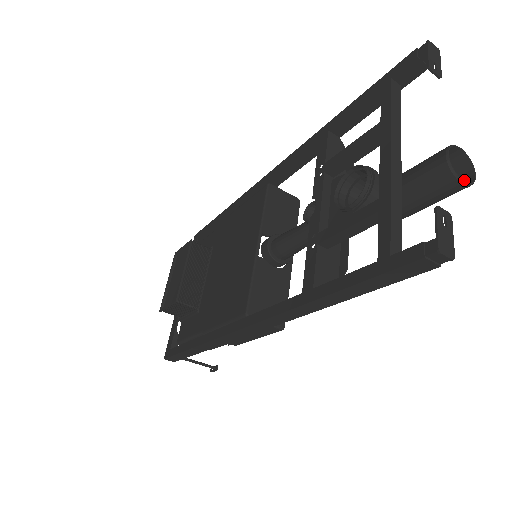
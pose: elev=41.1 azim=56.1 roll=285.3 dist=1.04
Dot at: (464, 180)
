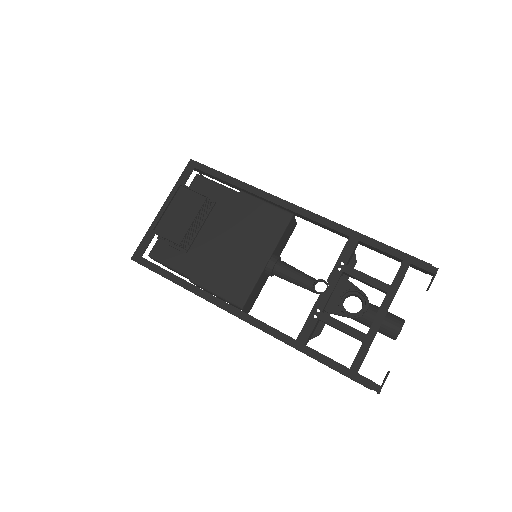
Dot at: occluded
